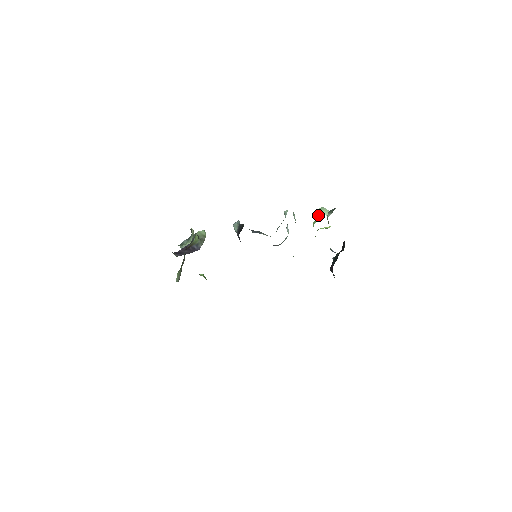
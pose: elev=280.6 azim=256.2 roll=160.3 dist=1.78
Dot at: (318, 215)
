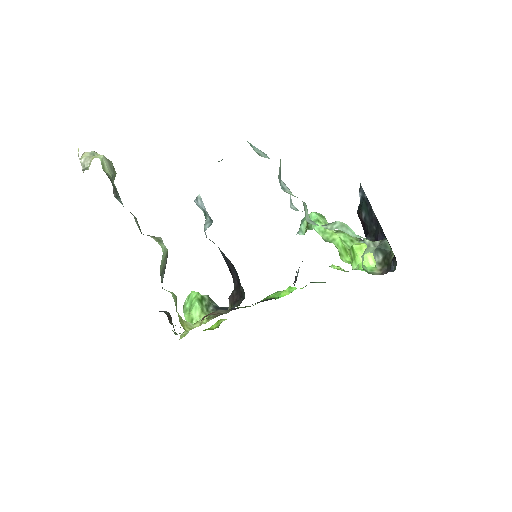
Dot at: occluded
